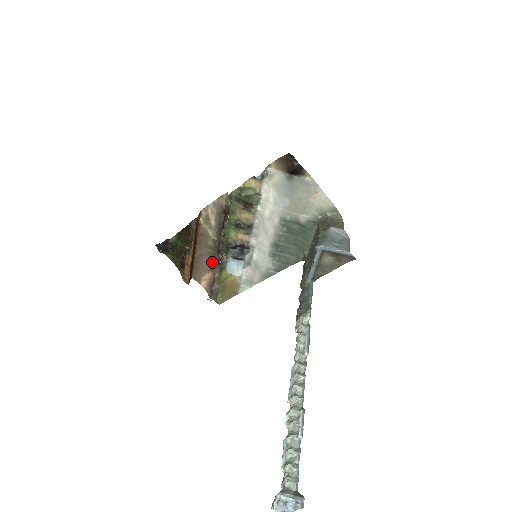
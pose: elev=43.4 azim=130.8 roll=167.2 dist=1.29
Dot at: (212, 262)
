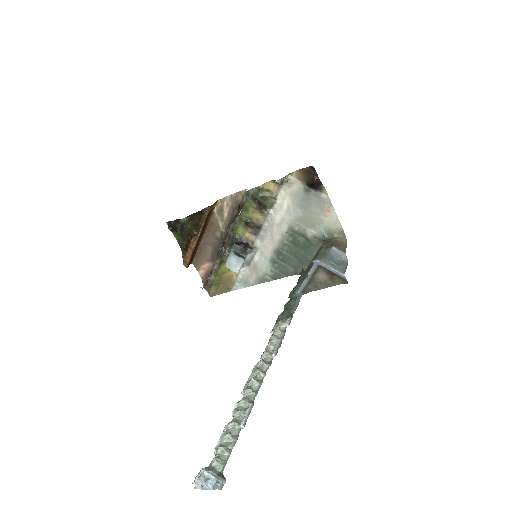
Dot at: (215, 253)
